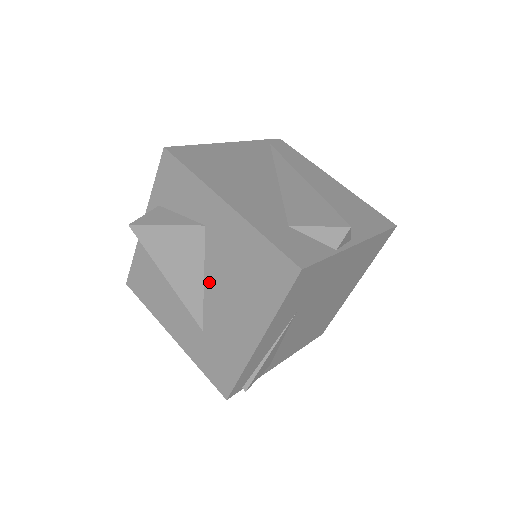
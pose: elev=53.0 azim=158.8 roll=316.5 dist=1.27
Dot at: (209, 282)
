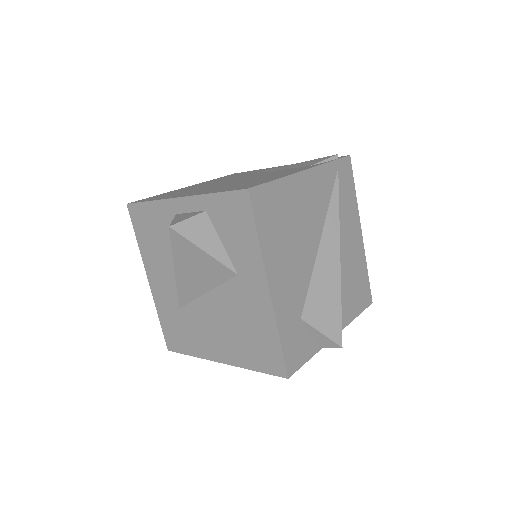
Dot at: (210, 299)
